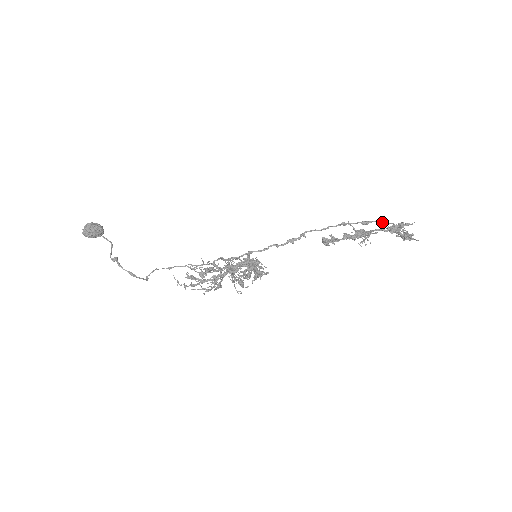
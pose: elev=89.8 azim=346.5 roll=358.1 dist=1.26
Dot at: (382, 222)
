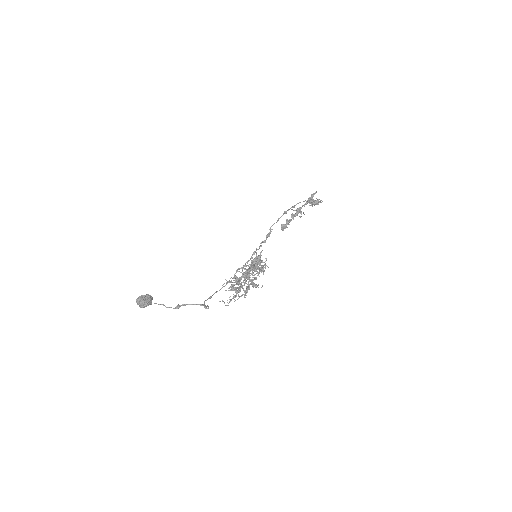
Dot at: (300, 202)
